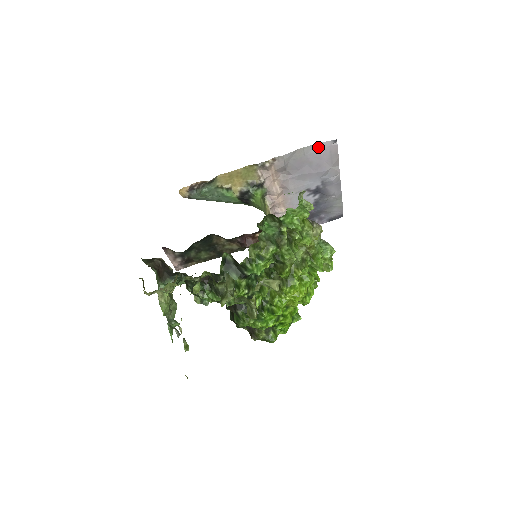
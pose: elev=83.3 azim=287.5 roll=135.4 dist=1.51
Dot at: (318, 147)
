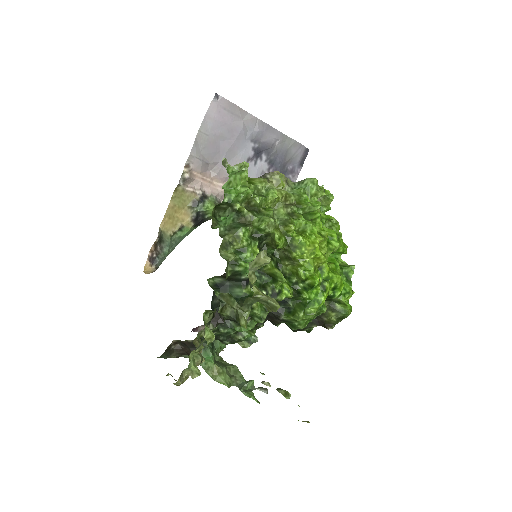
Dot at: (210, 117)
